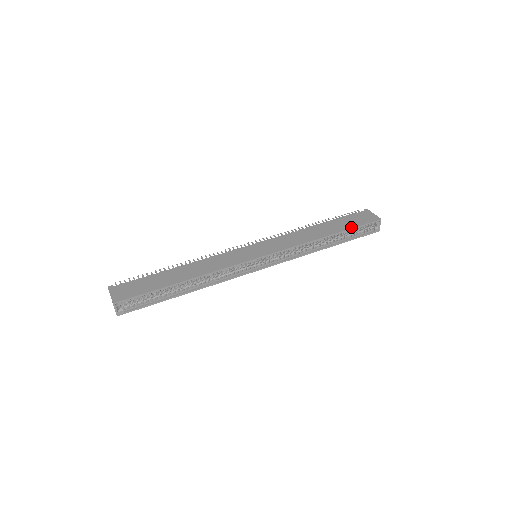
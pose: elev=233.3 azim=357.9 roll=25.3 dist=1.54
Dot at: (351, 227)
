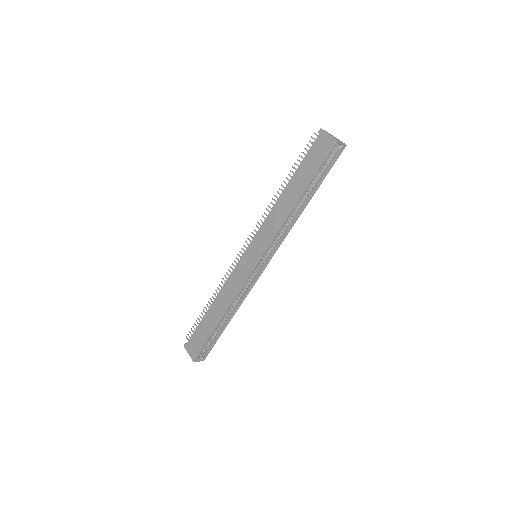
Dot at: (313, 174)
